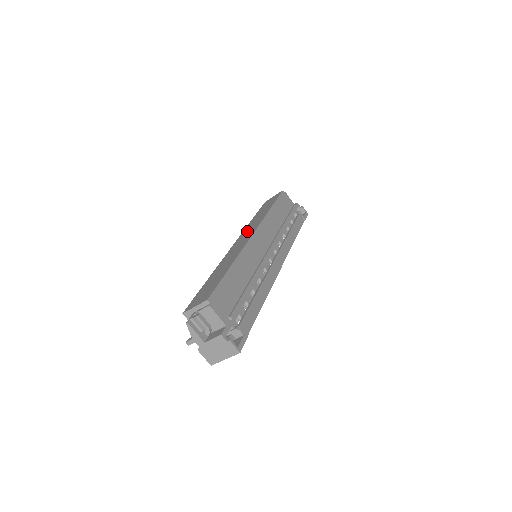
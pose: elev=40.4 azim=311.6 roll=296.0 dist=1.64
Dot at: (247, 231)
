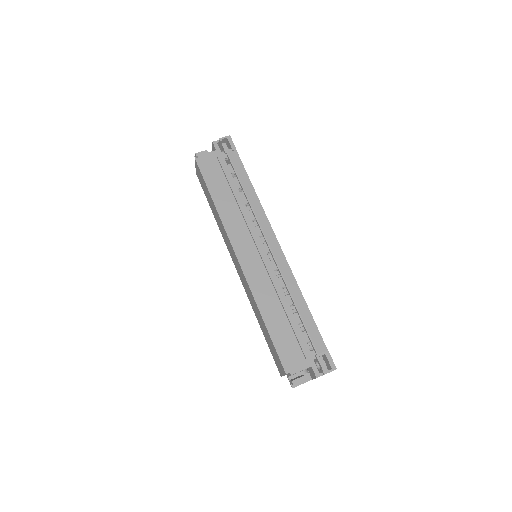
Dot at: (228, 246)
